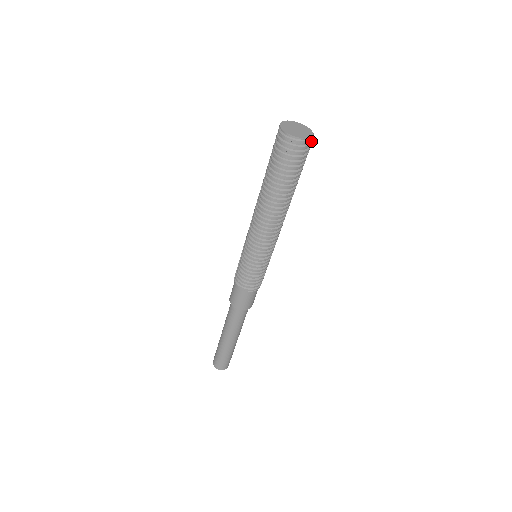
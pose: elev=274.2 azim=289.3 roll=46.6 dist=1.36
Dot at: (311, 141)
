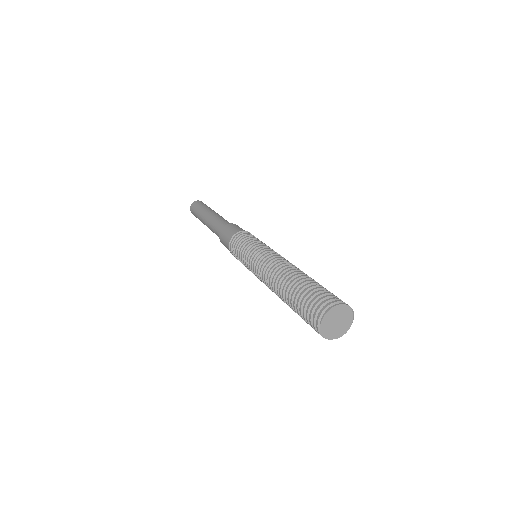
Dot at: occluded
